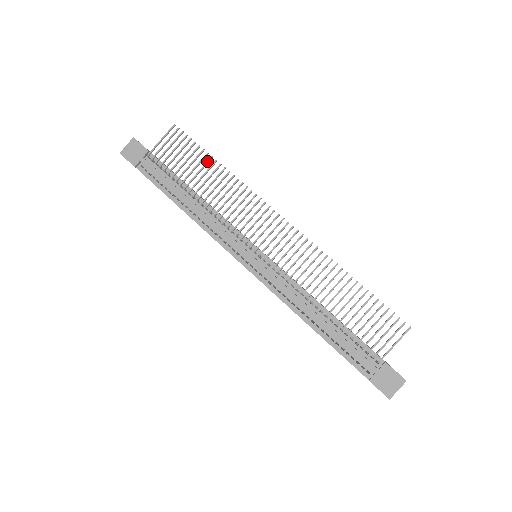
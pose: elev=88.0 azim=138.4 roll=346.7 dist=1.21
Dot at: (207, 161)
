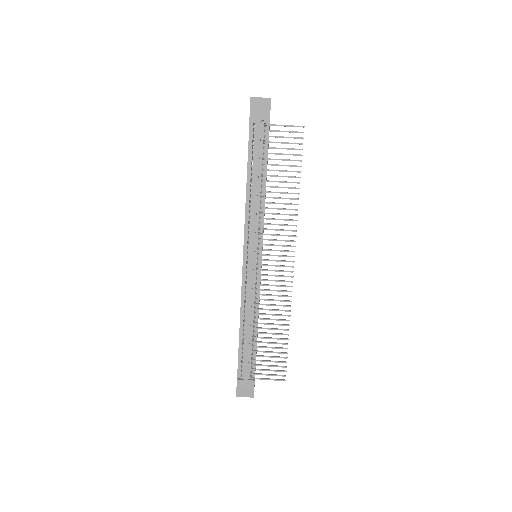
Dot at: (295, 176)
